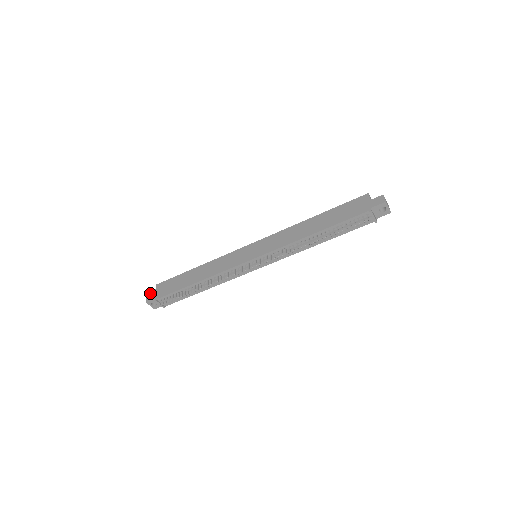
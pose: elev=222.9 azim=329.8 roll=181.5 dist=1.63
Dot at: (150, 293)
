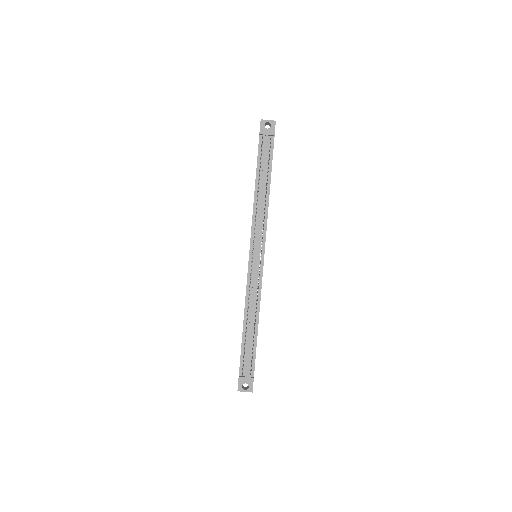
Dot at: occluded
